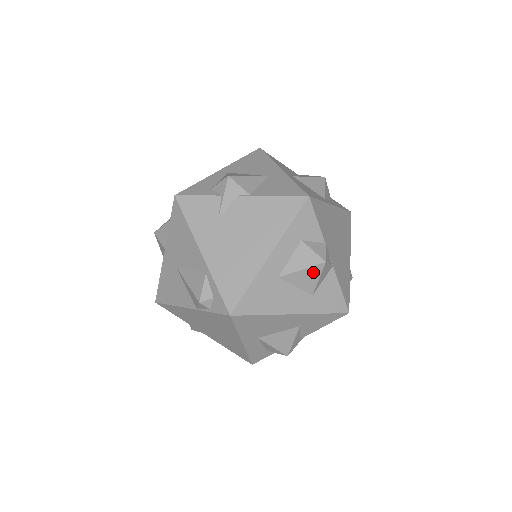
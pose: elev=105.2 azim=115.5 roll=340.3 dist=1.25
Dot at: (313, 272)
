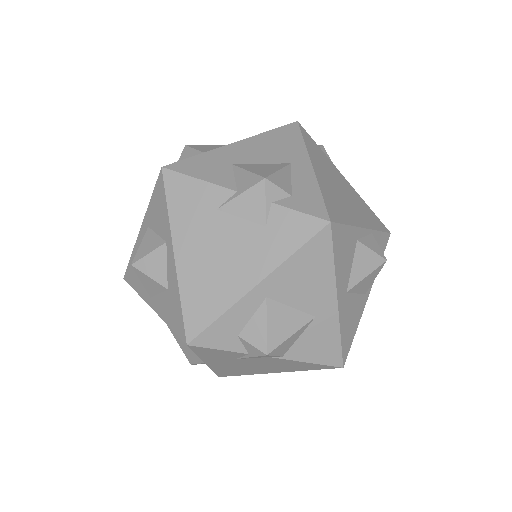
Dot at: occluded
